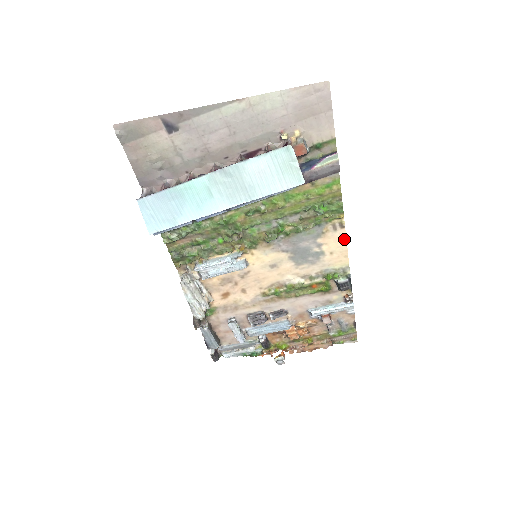
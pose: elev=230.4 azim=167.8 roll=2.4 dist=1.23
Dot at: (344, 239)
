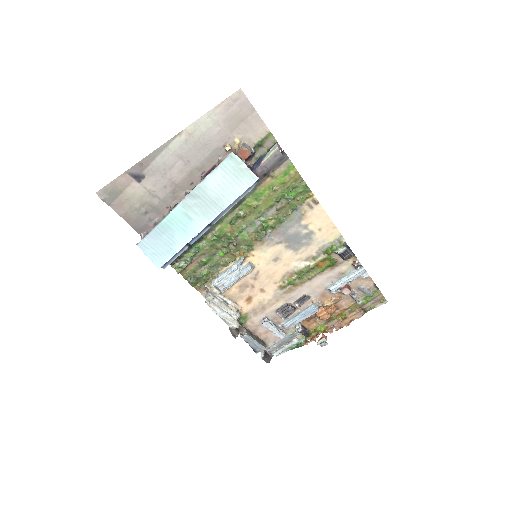
Dot at: (324, 213)
